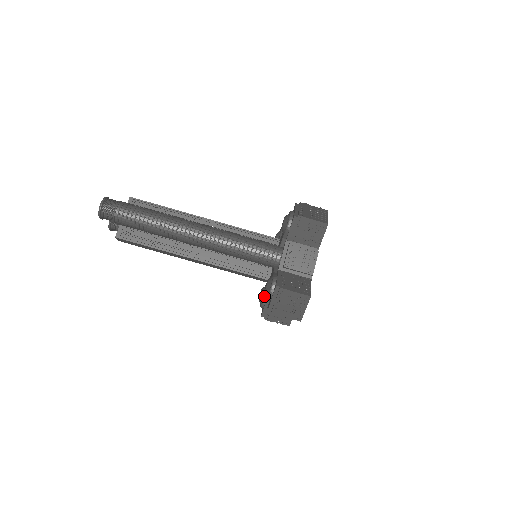
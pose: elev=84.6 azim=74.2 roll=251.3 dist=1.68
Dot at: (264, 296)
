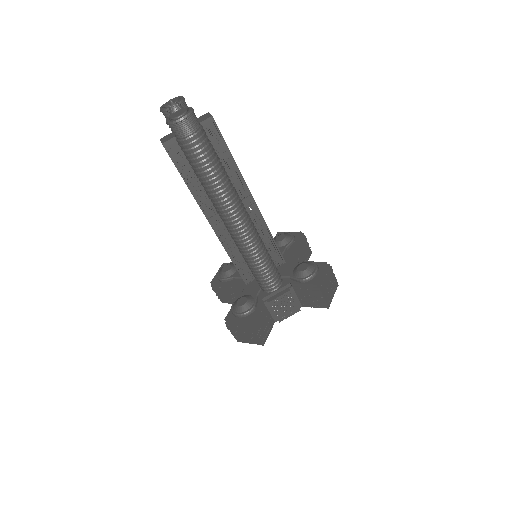
Dot at: (229, 278)
